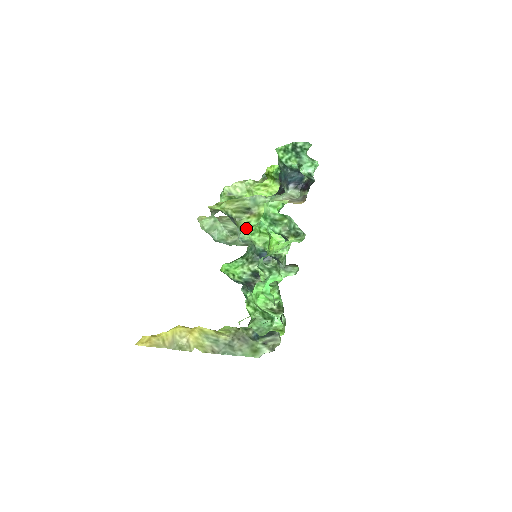
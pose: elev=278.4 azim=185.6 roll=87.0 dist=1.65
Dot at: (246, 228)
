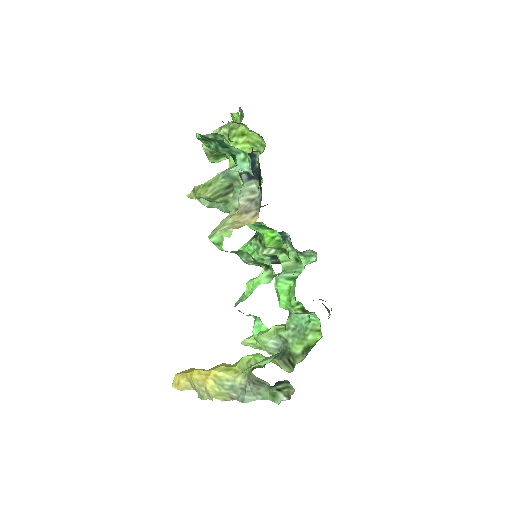
Dot at: occluded
